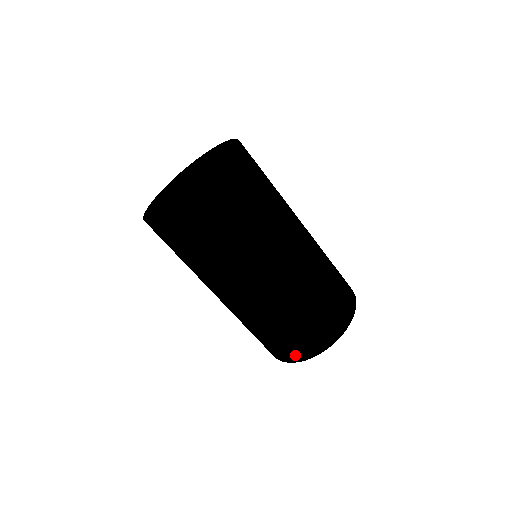
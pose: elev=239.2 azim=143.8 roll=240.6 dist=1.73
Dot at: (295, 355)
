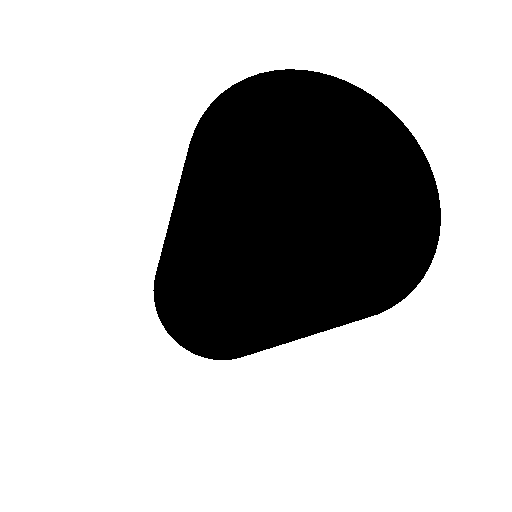
Dot at: occluded
